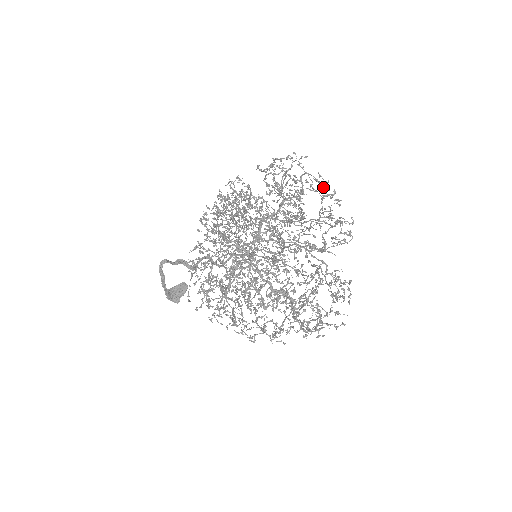
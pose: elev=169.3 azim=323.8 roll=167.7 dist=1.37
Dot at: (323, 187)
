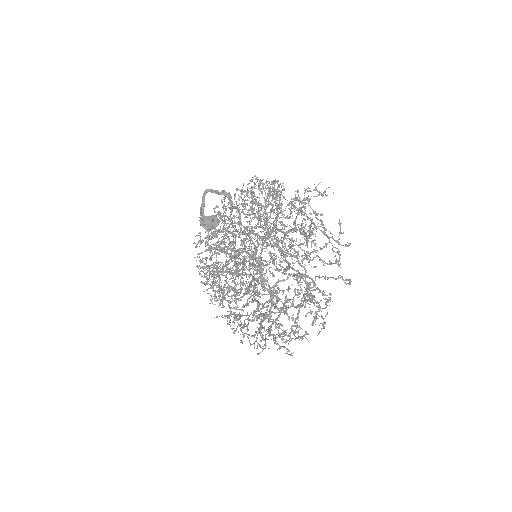
Dot at: (326, 246)
